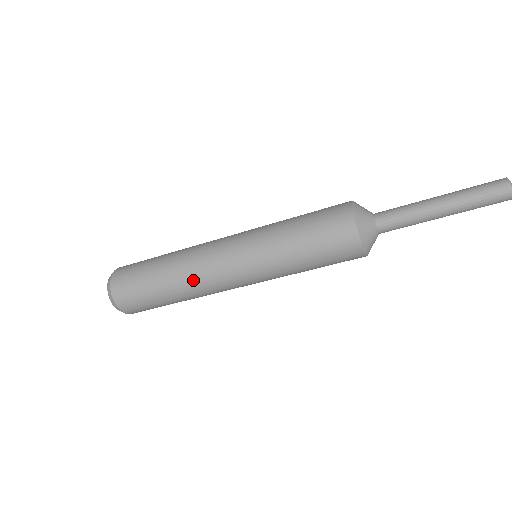
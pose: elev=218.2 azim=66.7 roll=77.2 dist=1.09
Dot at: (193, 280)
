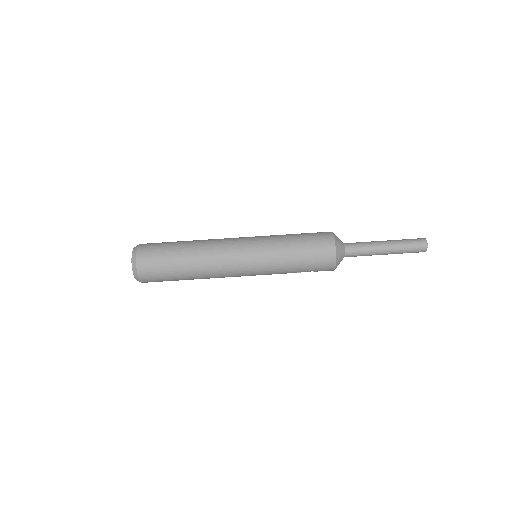
Dot at: (209, 252)
